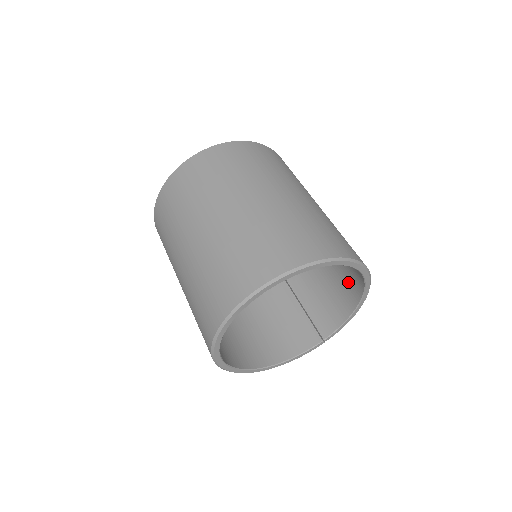
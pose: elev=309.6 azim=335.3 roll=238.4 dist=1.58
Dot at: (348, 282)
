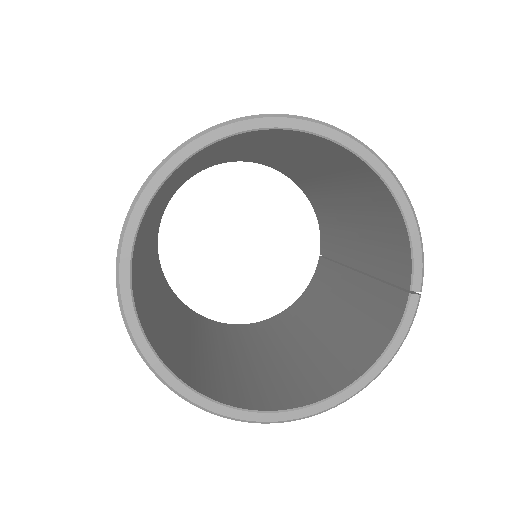
Dot at: (362, 179)
